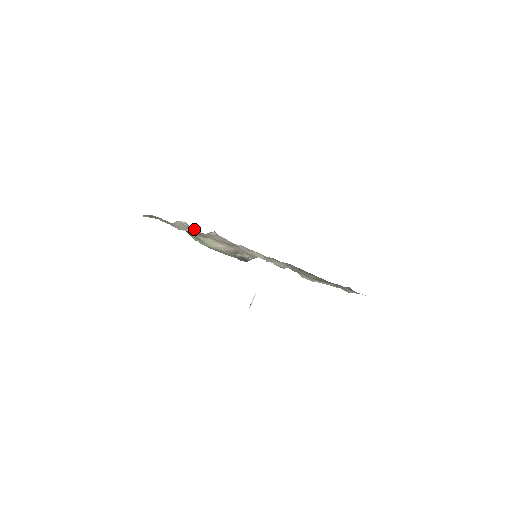
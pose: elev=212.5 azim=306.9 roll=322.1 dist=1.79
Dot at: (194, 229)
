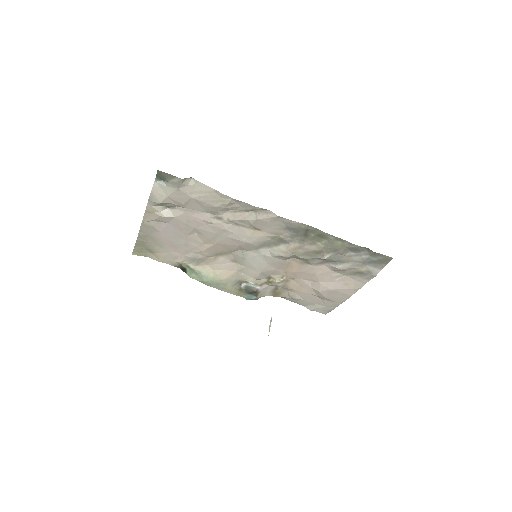
Dot at: (177, 209)
